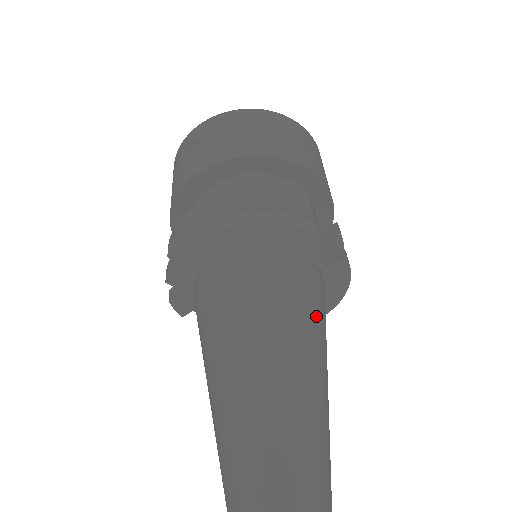
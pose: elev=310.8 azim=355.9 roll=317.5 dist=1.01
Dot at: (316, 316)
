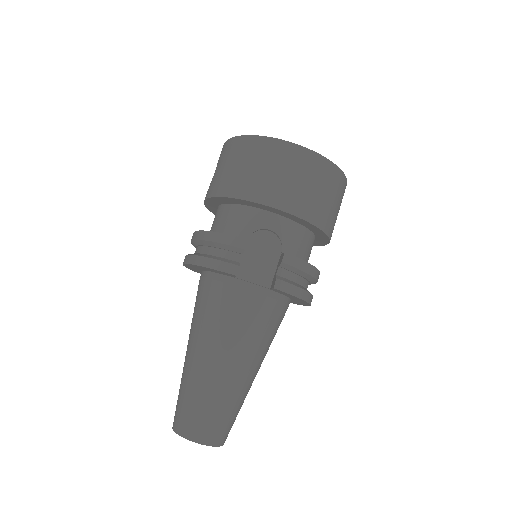
Dot at: (240, 329)
